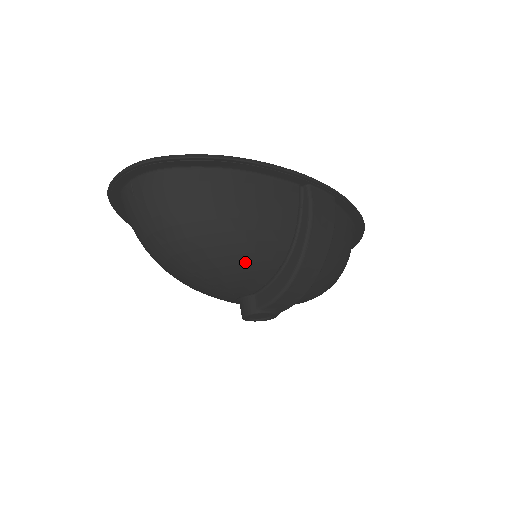
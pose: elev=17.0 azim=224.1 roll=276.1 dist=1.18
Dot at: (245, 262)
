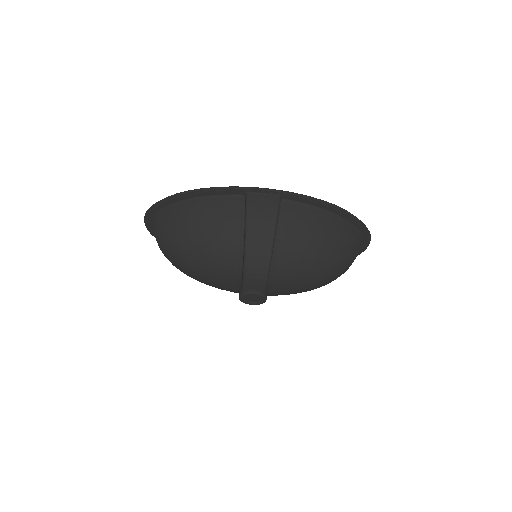
Dot at: (211, 257)
